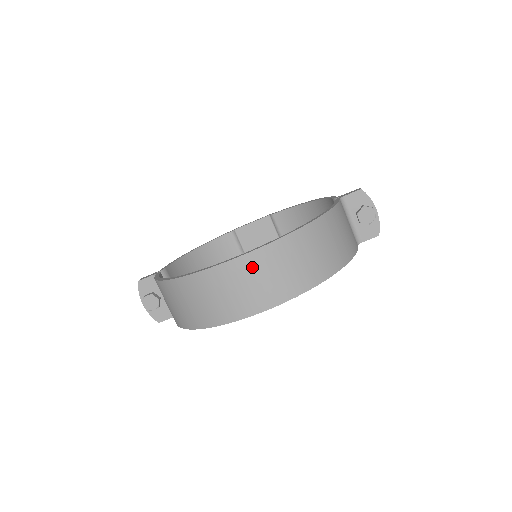
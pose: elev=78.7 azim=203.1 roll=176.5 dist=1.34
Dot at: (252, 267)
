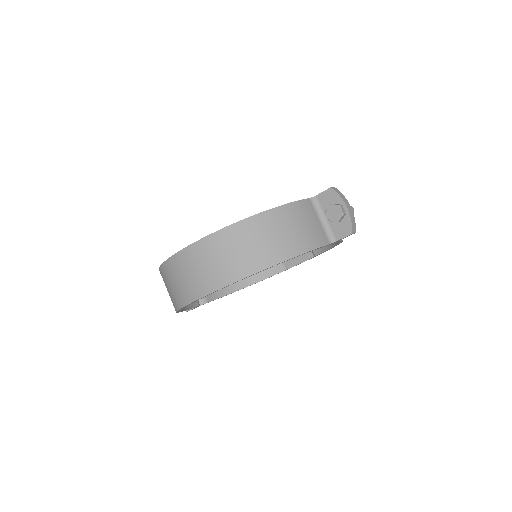
Dot at: (193, 257)
